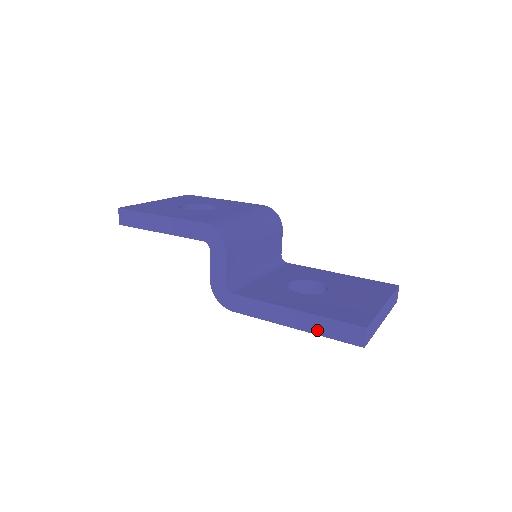
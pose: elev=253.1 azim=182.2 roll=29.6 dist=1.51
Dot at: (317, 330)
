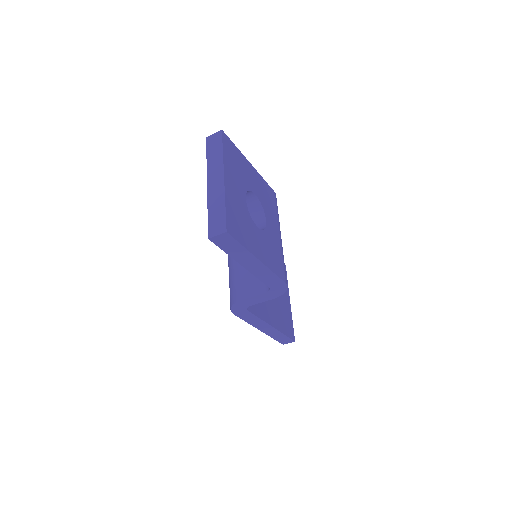
Dot at: (272, 335)
